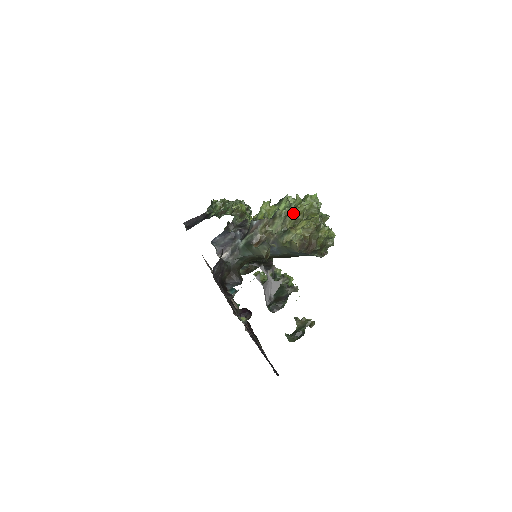
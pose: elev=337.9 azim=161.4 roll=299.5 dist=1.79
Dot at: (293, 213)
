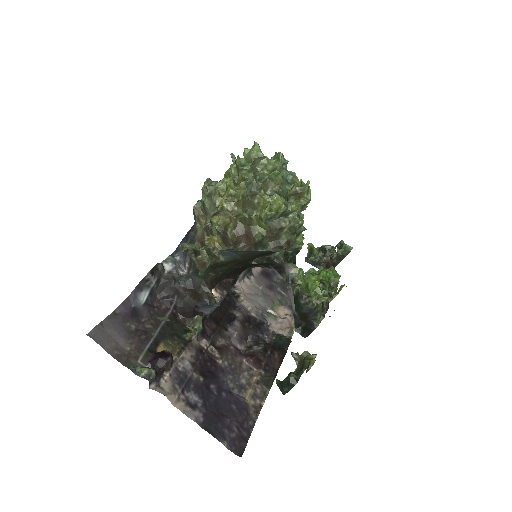
Dot at: (218, 188)
